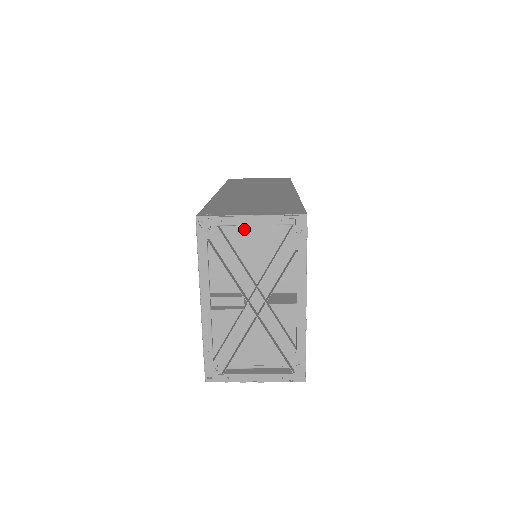
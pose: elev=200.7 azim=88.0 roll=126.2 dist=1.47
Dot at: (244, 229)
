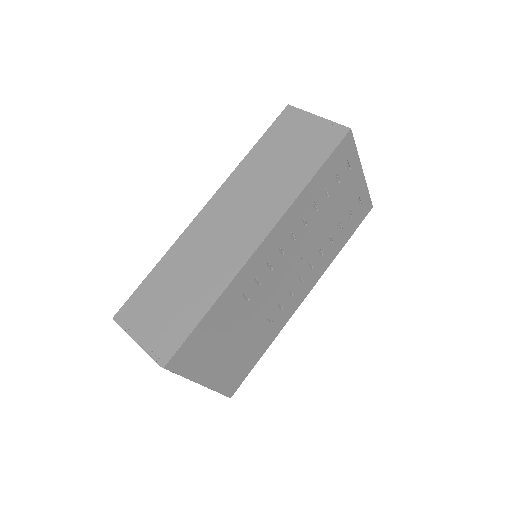
Dot at: occluded
